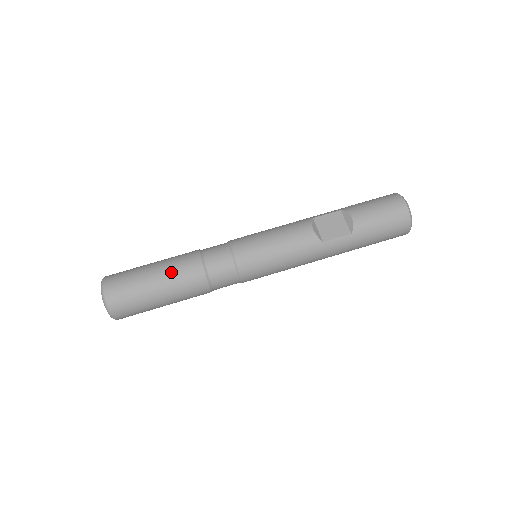
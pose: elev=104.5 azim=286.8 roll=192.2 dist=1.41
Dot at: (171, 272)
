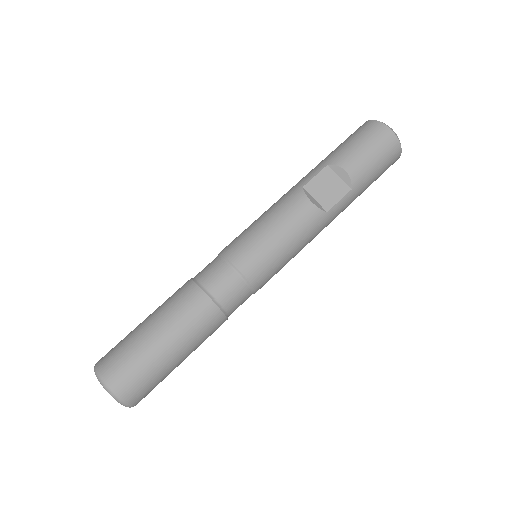
Dot at: (179, 326)
